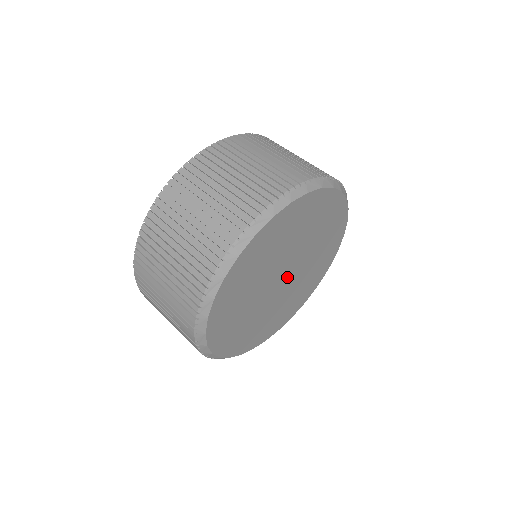
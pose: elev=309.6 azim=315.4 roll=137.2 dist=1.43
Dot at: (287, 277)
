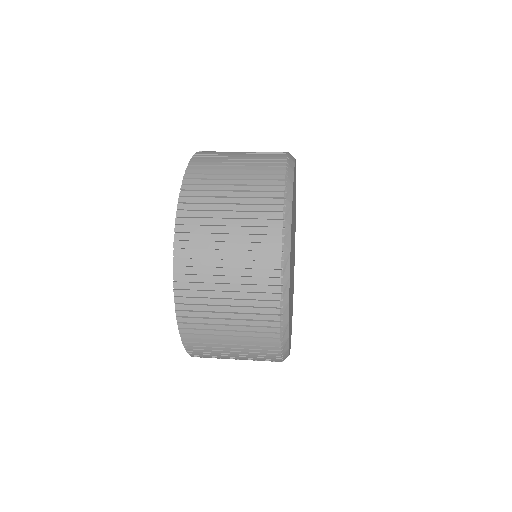
Dot at: occluded
